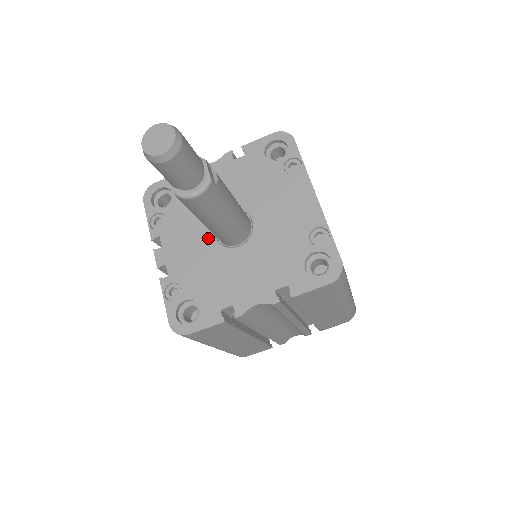
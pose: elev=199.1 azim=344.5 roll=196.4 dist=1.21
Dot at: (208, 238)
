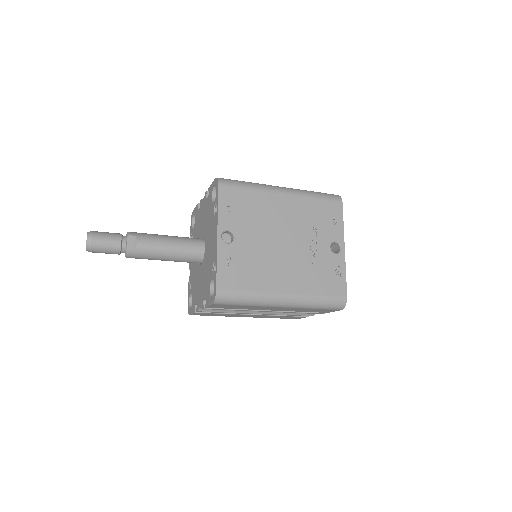
Dot at: occluded
